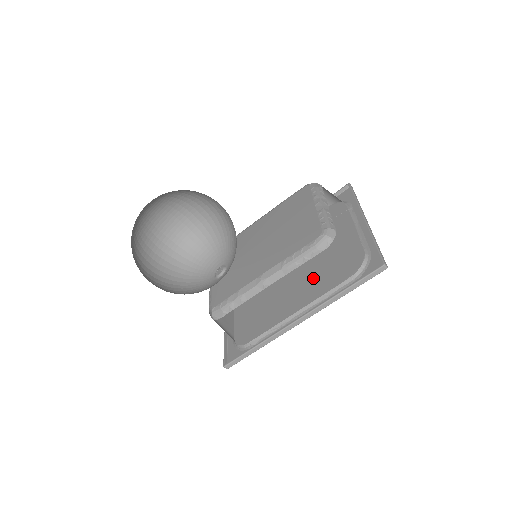
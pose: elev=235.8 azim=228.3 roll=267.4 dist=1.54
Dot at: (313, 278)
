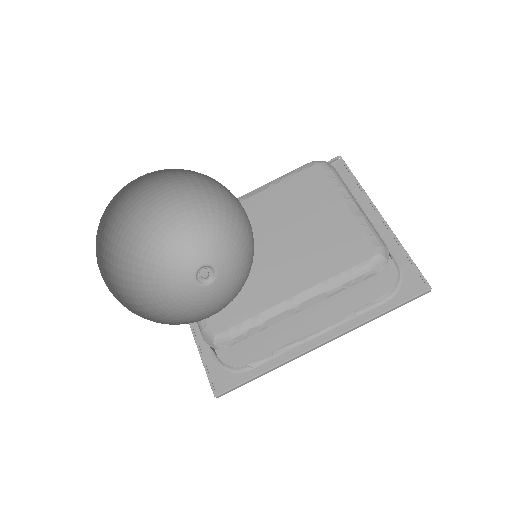
Dot at: occluded
